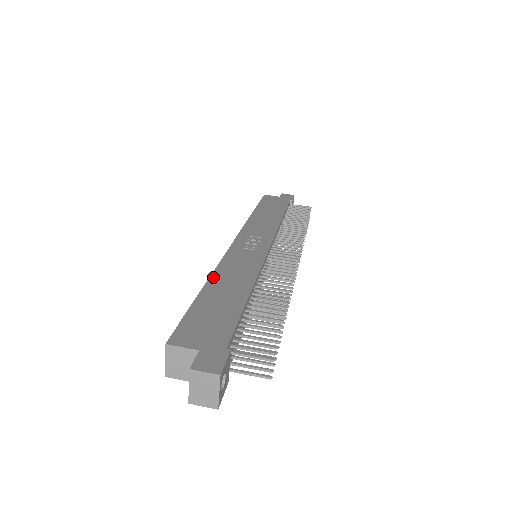
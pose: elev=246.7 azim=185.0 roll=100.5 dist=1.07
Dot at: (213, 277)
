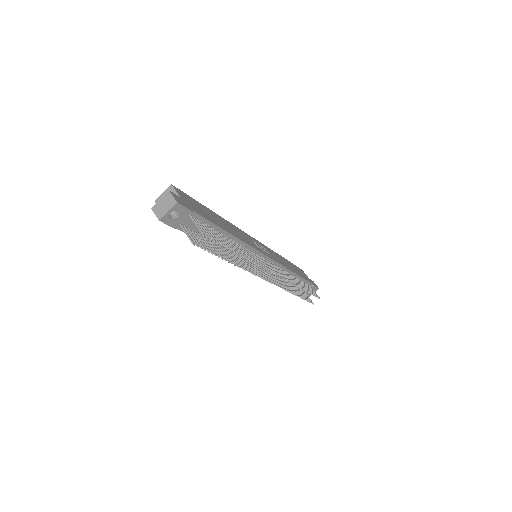
Dot at: (223, 218)
